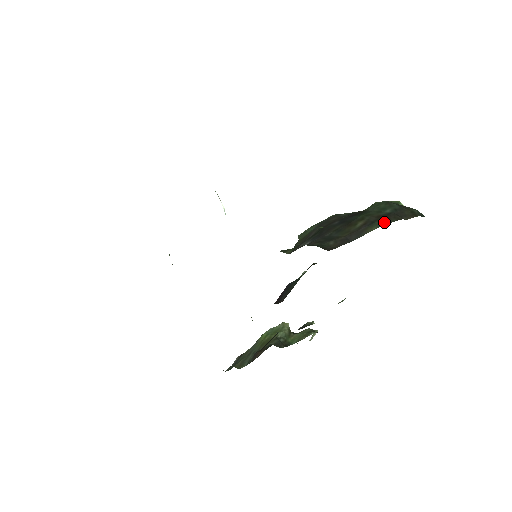
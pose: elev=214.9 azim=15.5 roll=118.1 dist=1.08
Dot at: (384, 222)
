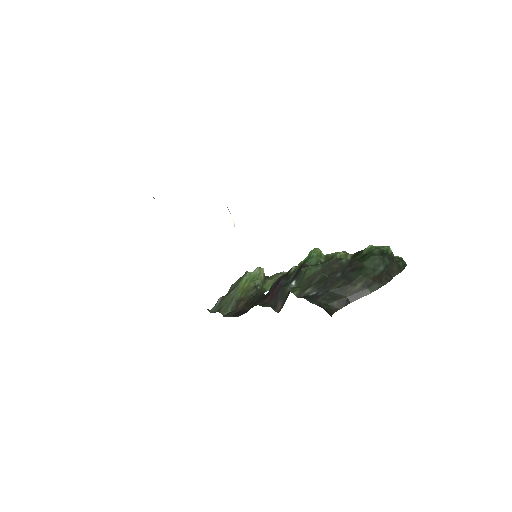
Dot at: (378, 286)
